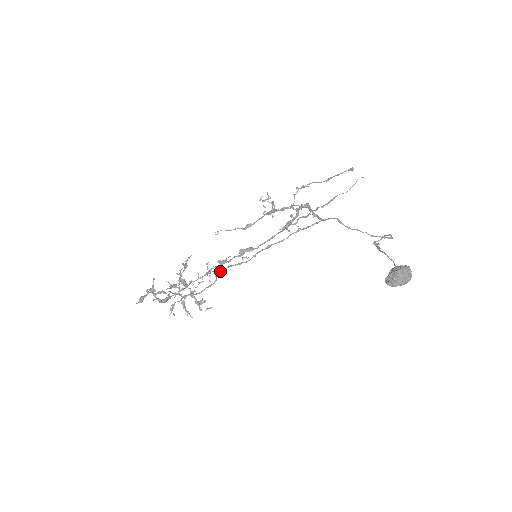
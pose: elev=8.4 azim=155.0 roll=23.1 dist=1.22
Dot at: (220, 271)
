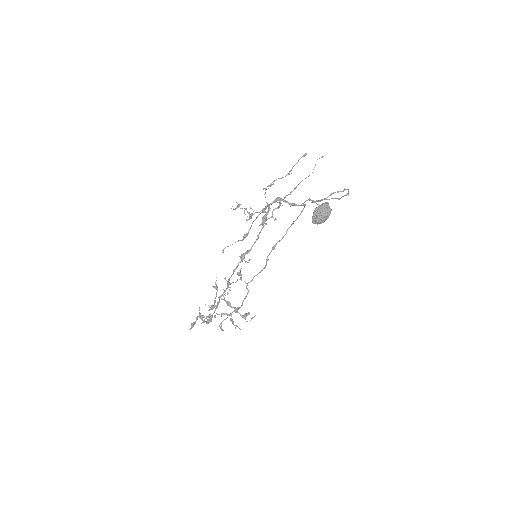
Dot at: occluded
